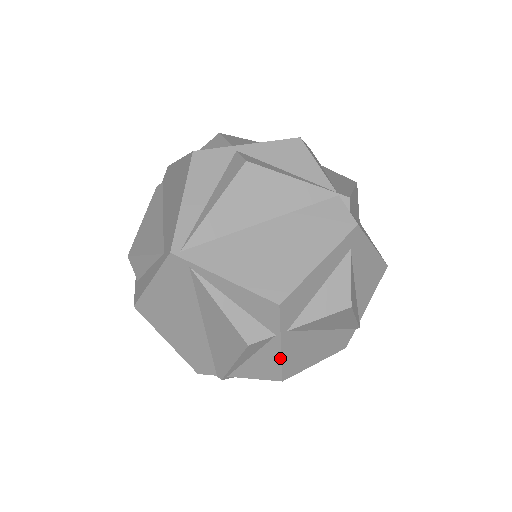
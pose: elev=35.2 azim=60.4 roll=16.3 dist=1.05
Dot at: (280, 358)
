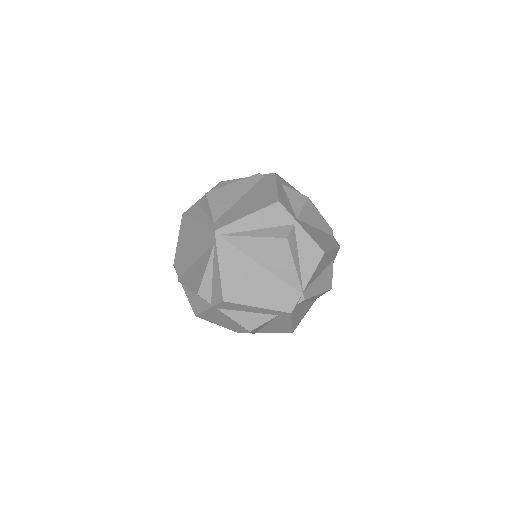
Dot at: (204, 311)
